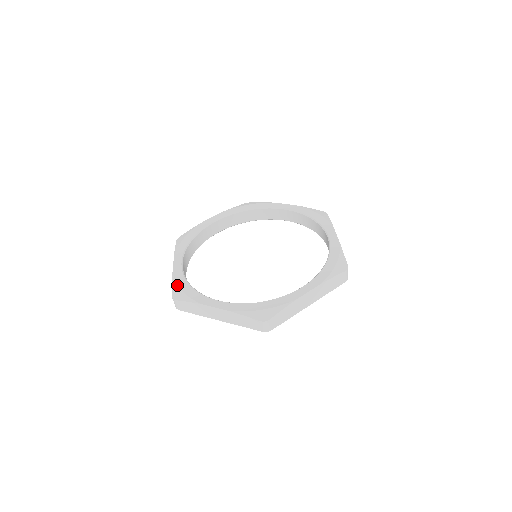
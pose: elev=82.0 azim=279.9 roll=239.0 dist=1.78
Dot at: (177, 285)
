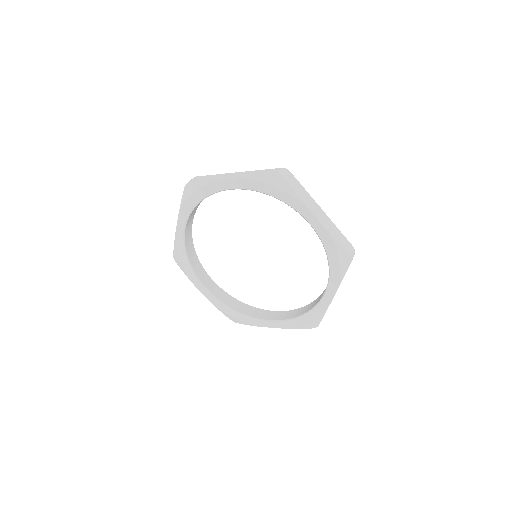
Dot at: (226, 314)
